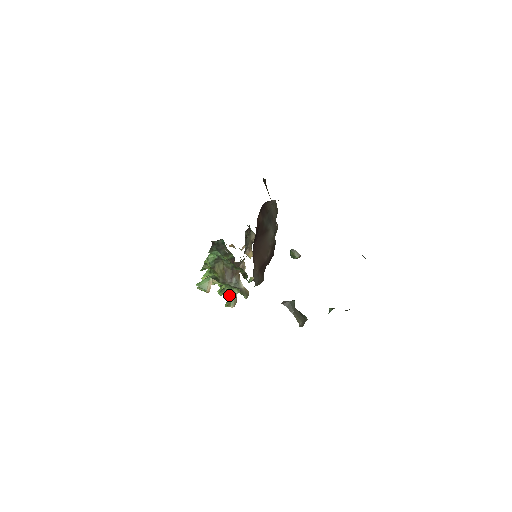
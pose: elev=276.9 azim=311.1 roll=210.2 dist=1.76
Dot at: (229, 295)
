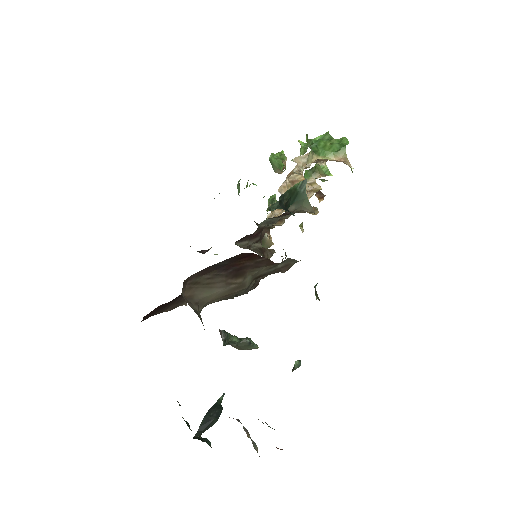
Dot at: occluded
